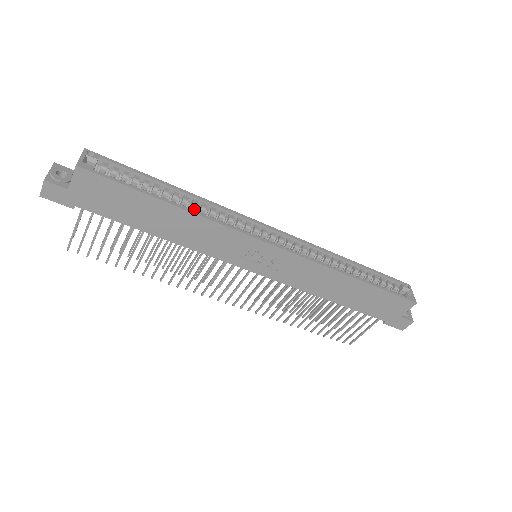
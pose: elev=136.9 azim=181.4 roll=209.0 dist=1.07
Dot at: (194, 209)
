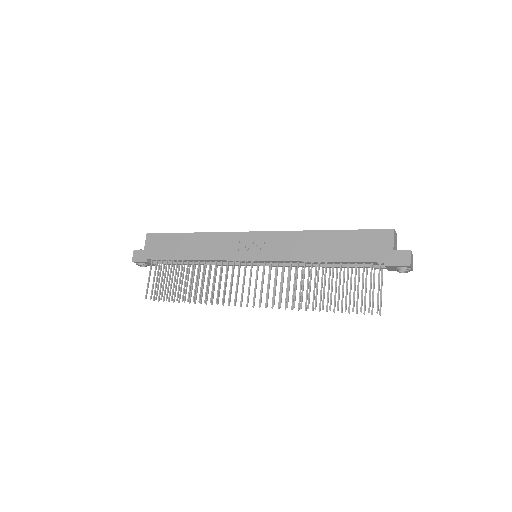
Dot at: occluded
